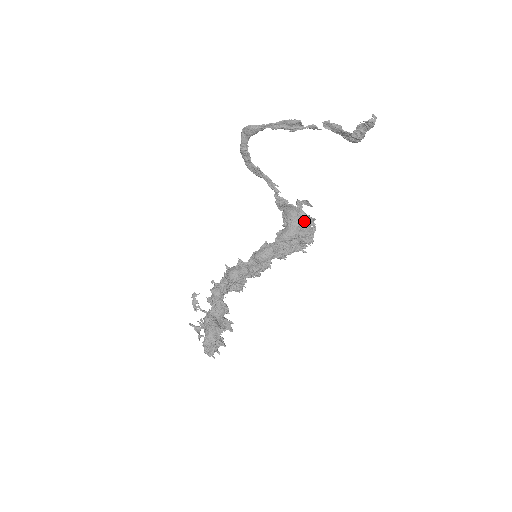
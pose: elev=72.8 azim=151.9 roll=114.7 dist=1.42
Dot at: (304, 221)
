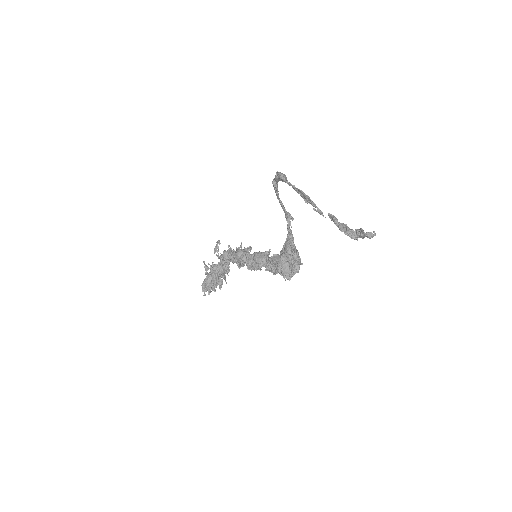
Dot at: (292, 262)
